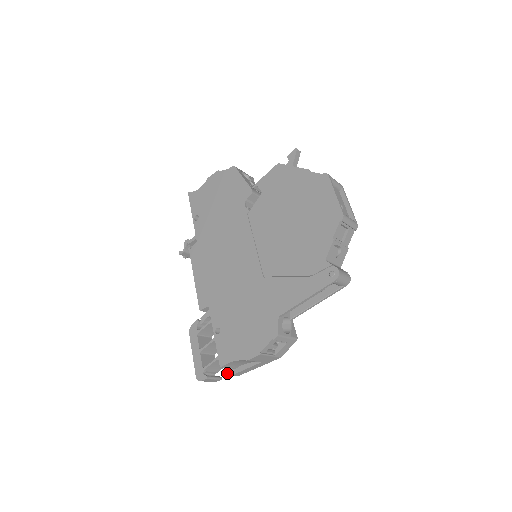
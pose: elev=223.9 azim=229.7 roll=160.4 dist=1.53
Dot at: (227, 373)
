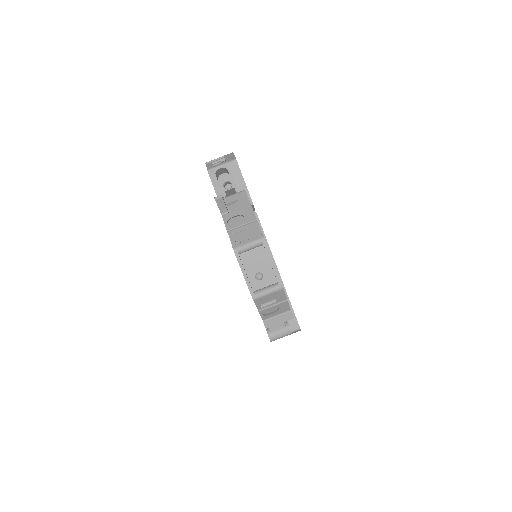
Dot at: occluded
